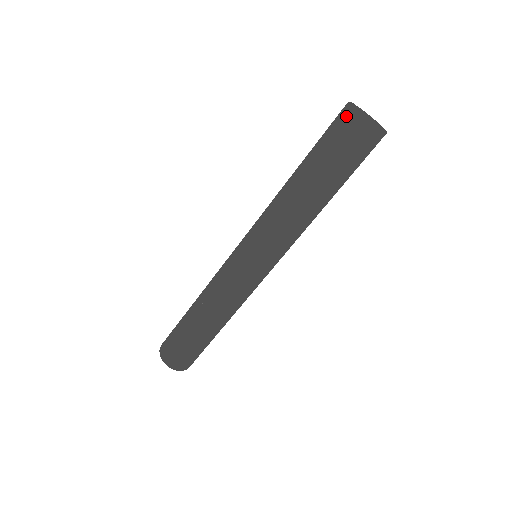
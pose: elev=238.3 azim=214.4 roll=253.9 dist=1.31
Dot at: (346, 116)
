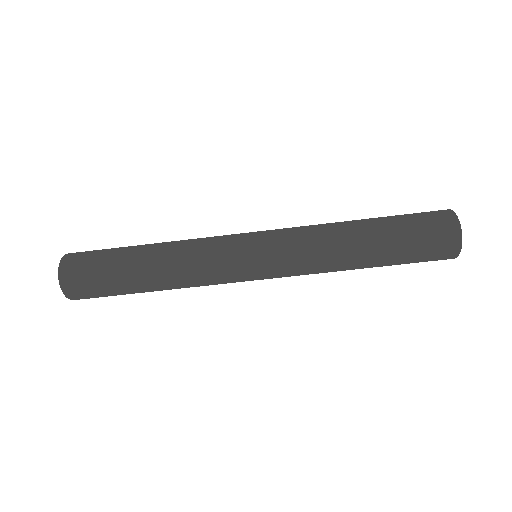
Dot at: (451, 236)
